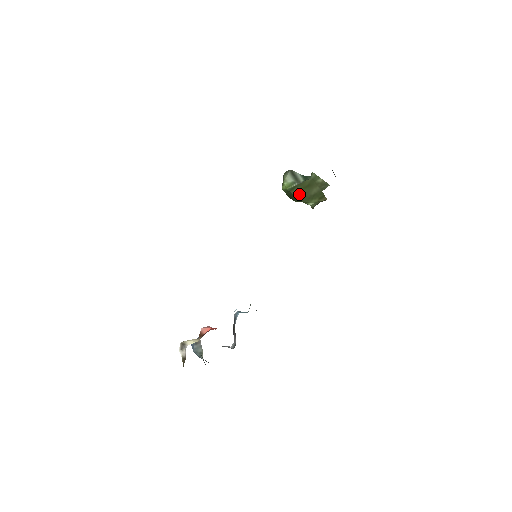
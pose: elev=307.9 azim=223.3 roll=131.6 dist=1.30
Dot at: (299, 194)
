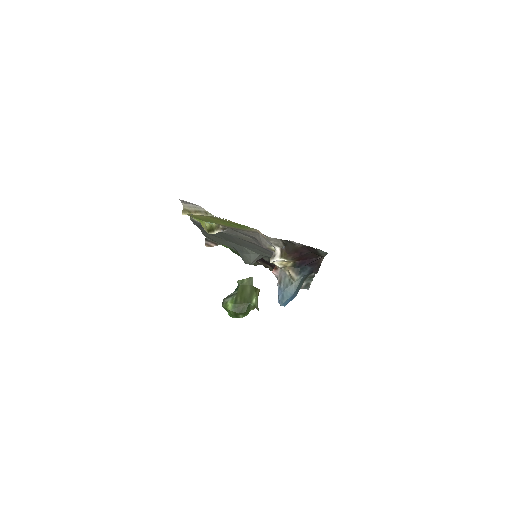
Dot at: (242, 300)
